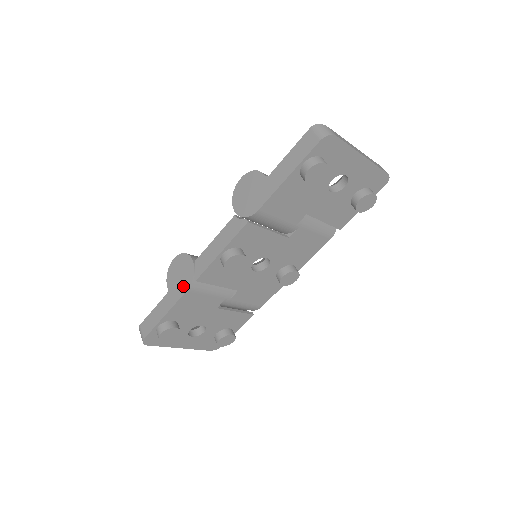
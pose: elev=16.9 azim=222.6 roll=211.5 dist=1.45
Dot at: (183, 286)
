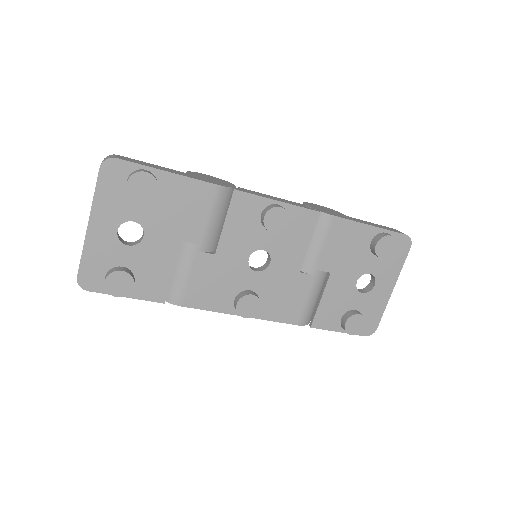
Dot at: (213, 182)
